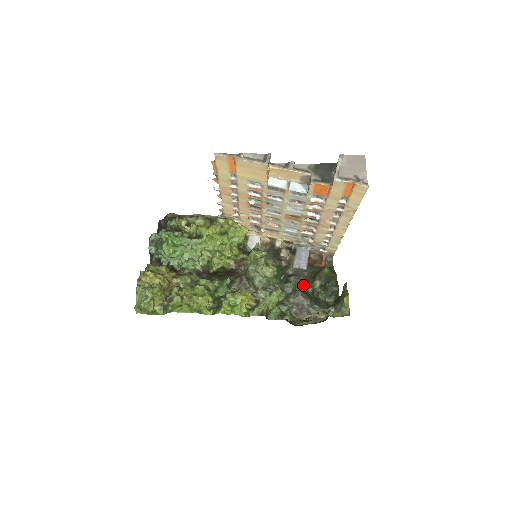
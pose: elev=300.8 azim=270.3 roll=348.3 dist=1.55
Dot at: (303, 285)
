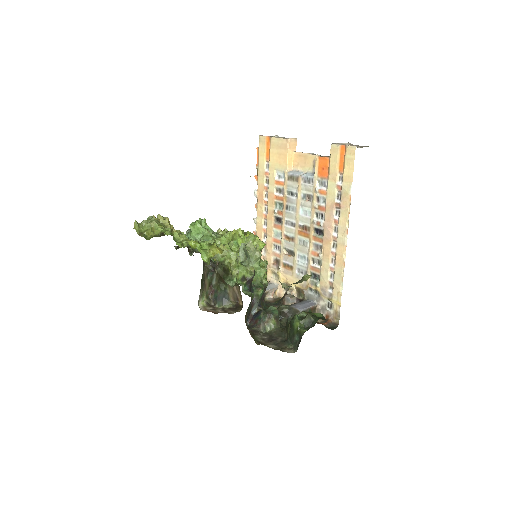
Dot at: occluded
